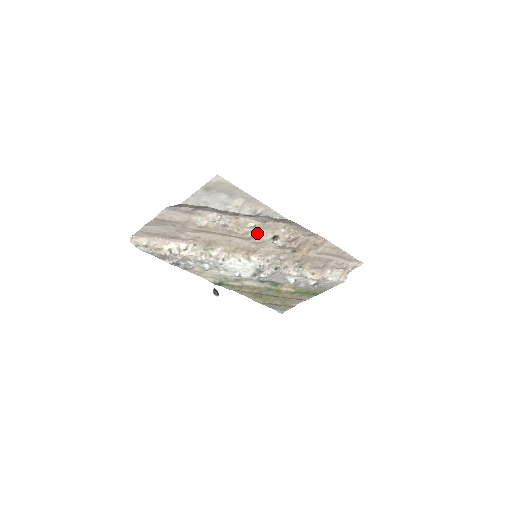
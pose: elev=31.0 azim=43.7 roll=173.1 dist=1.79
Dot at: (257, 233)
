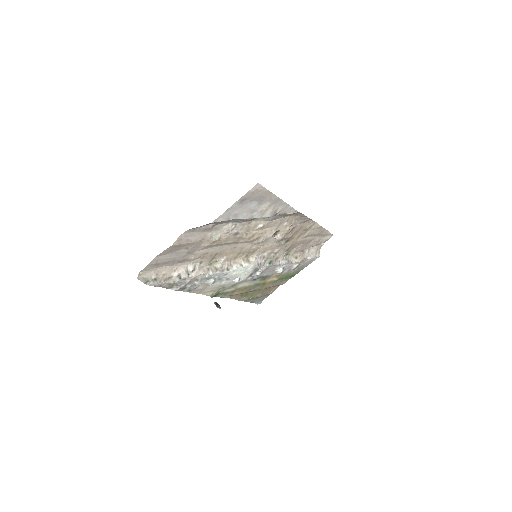
Dot at: (262, 233)
